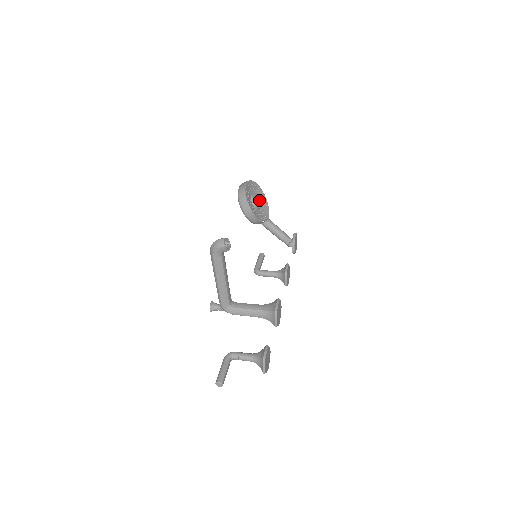
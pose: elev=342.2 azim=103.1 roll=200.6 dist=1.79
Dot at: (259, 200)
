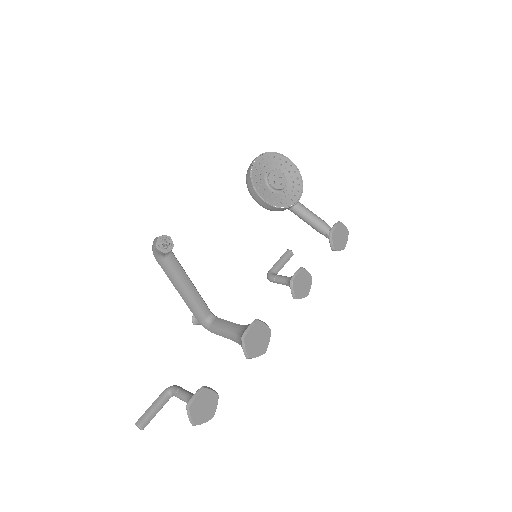
Dot at: (282, 178)
